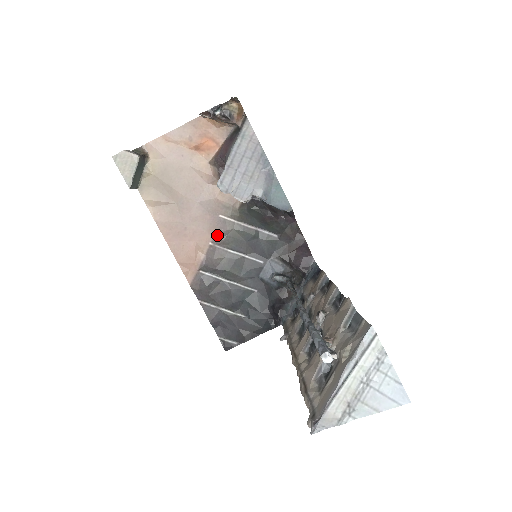
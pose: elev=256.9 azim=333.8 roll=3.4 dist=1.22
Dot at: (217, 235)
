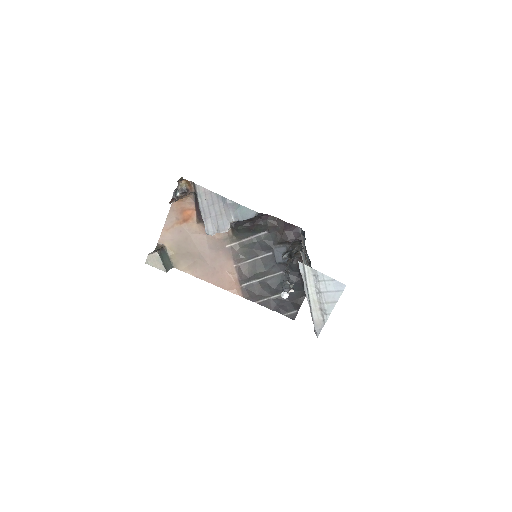
Dot at: (234, 258)
